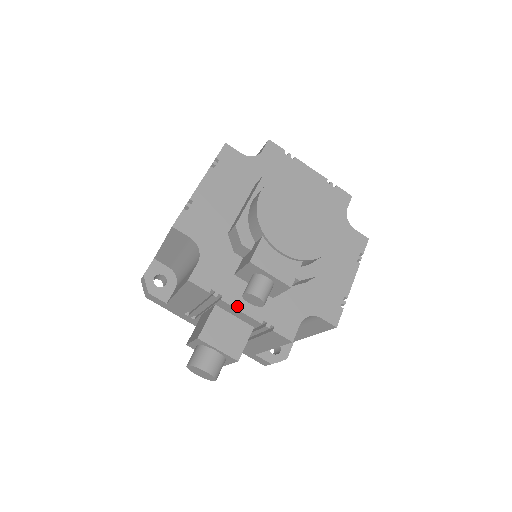
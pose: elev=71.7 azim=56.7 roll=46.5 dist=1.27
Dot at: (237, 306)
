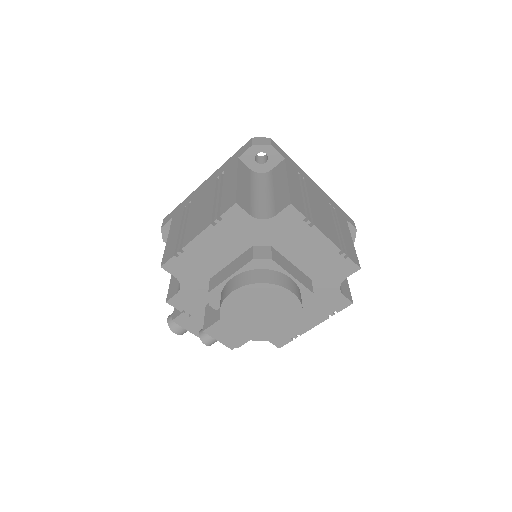
Dot at: (201, 323)
